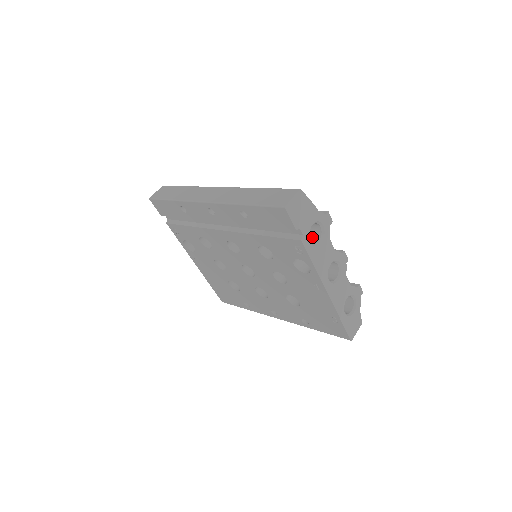
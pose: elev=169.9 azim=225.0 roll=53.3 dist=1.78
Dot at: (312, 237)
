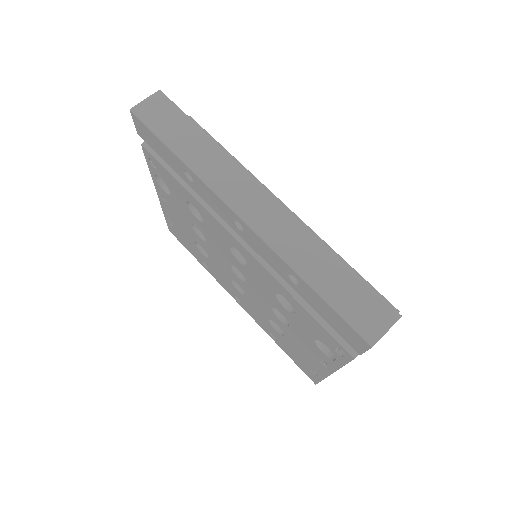
Dot at: occluded
